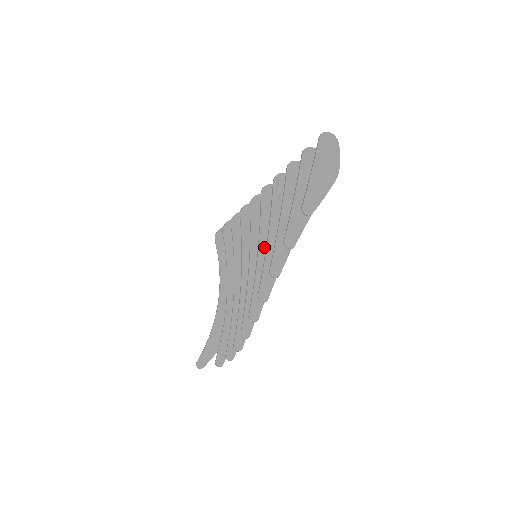
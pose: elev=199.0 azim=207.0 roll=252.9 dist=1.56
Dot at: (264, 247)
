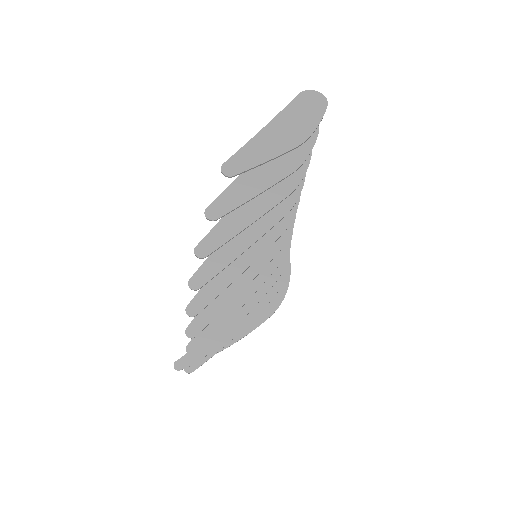
Dot at: occluded
